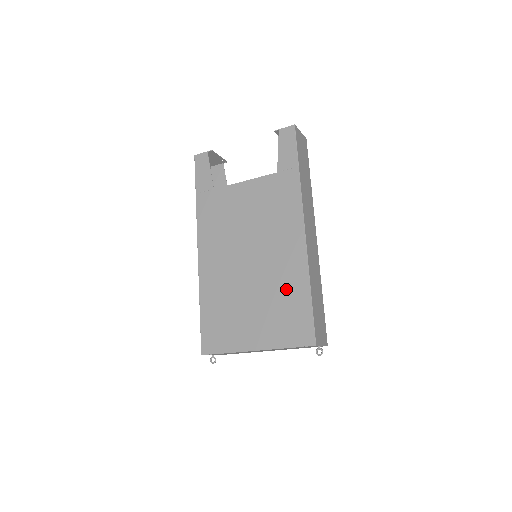
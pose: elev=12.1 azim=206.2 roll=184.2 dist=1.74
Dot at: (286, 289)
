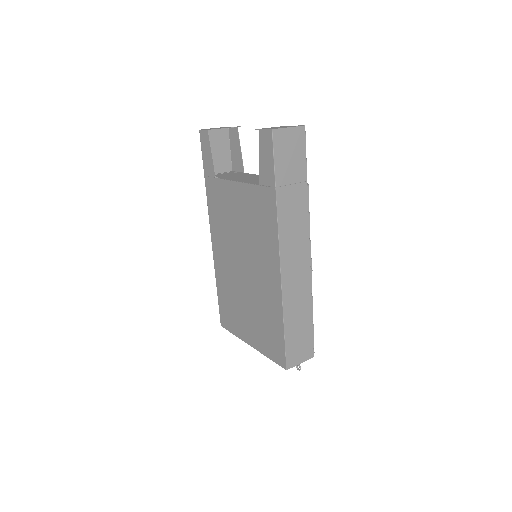
Dot at: (267, 310)
